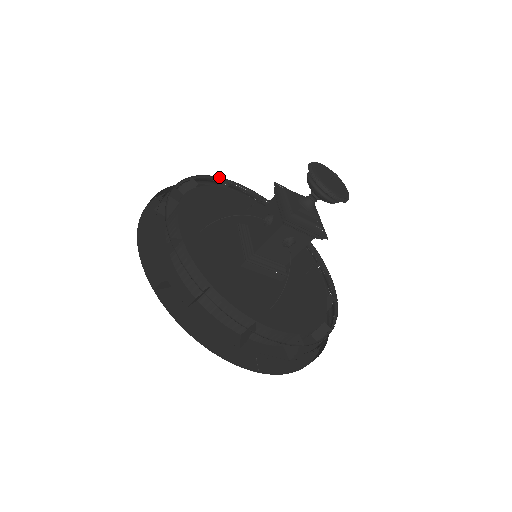
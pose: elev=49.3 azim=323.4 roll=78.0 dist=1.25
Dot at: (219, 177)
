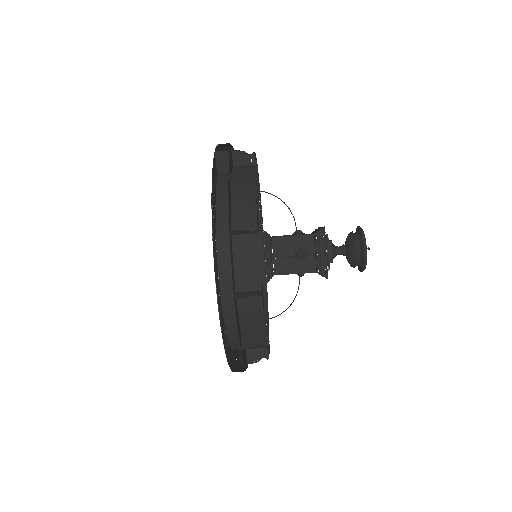
Dot at: (262, 223)
